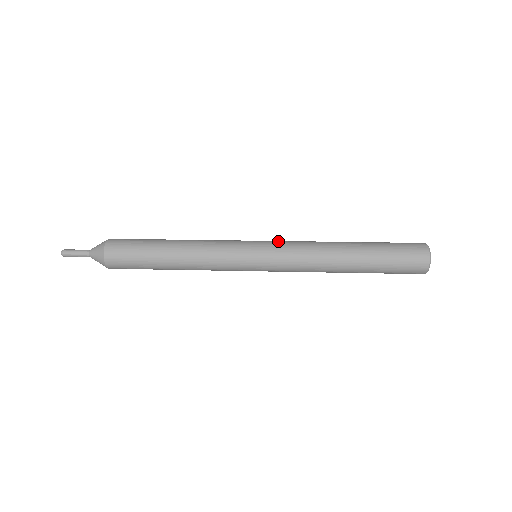
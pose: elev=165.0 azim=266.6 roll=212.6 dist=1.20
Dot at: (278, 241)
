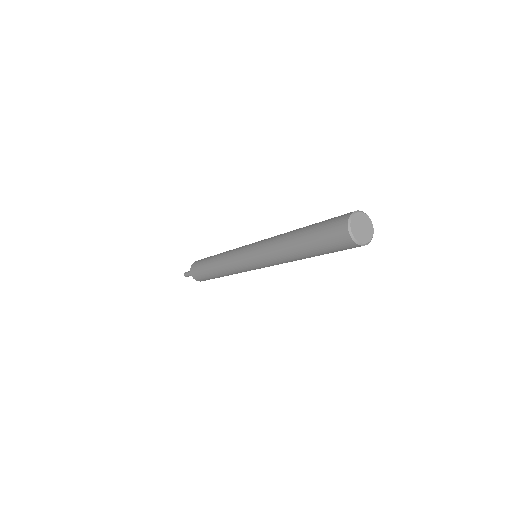
Dot at: occluded
